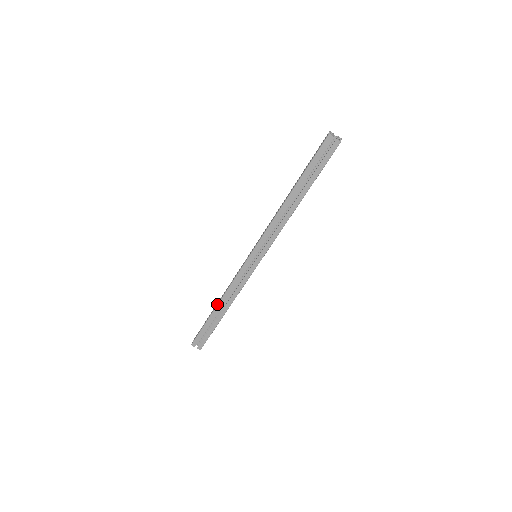
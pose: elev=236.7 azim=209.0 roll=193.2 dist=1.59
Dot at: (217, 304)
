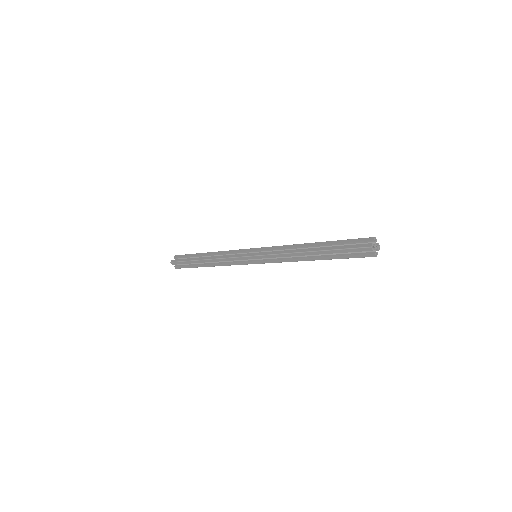
Dot at: (205, 259)
